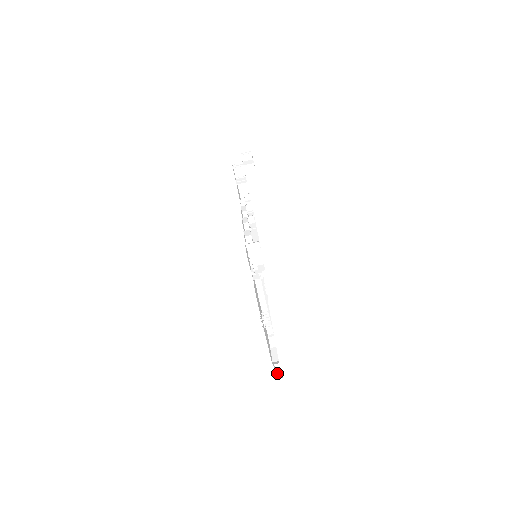
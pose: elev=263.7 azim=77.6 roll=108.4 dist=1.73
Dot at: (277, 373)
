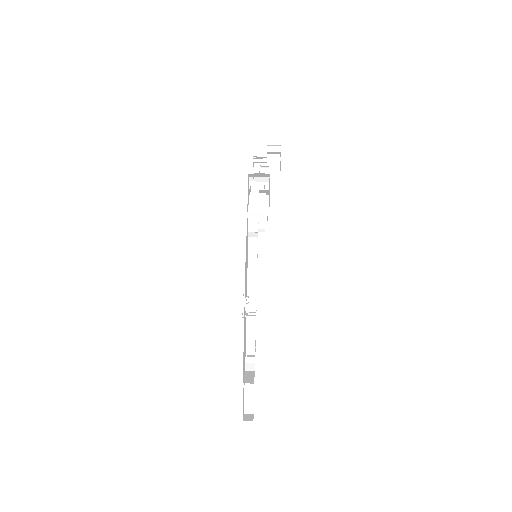
Dot at: (245, 416)
